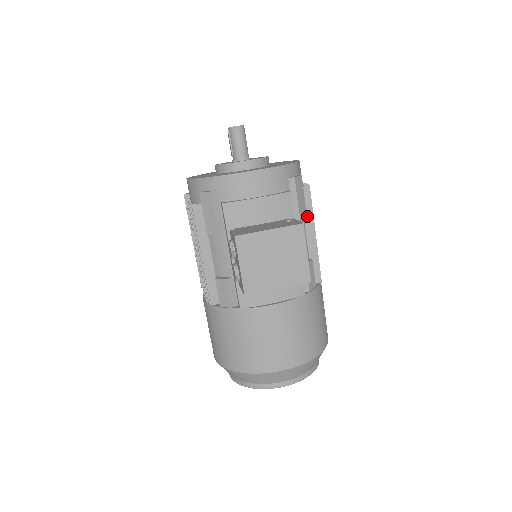
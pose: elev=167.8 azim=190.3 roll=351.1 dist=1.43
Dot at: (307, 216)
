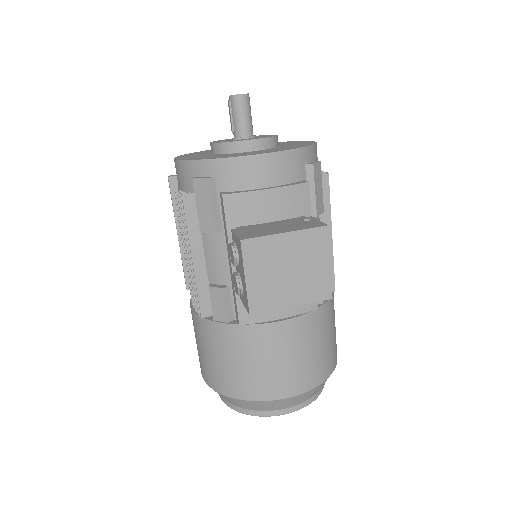
Dot at: occluded
